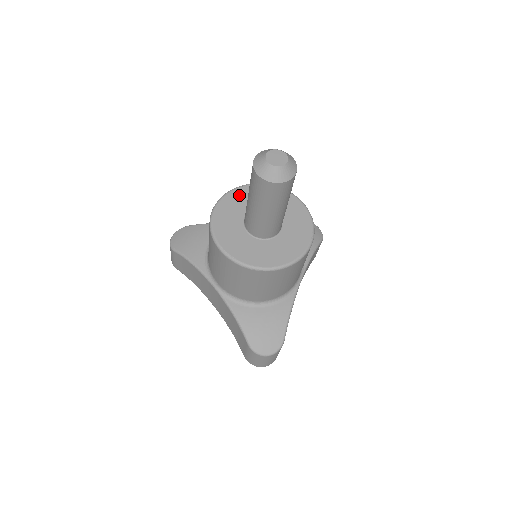
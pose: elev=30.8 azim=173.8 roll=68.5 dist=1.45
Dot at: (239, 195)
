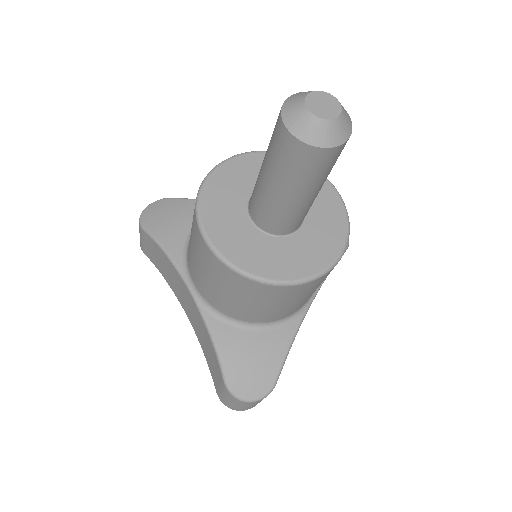
Dot at: (247, 164)
